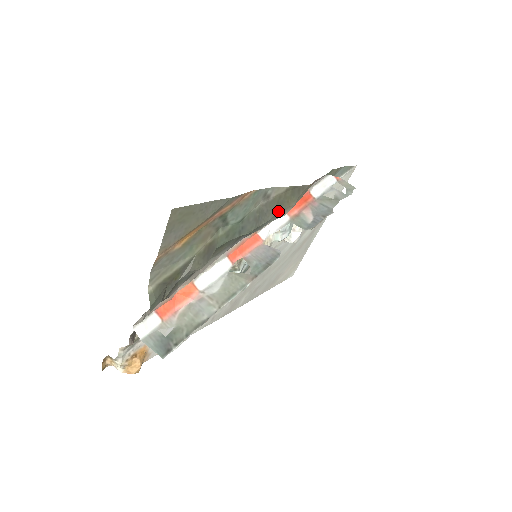
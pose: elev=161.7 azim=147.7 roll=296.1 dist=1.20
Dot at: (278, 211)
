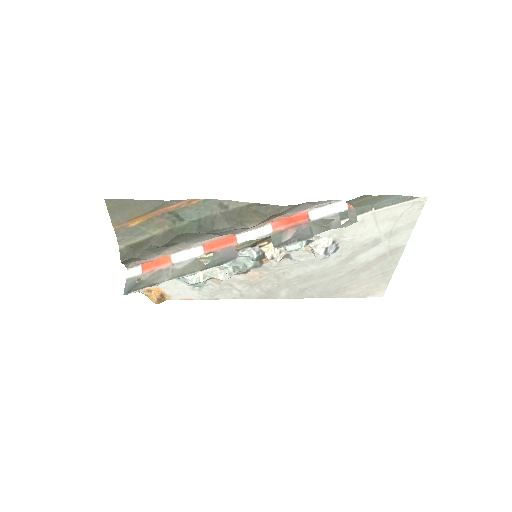
Dot at: (240, 222)
